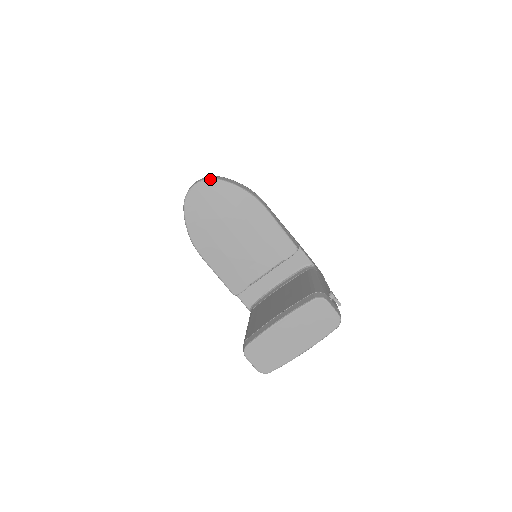
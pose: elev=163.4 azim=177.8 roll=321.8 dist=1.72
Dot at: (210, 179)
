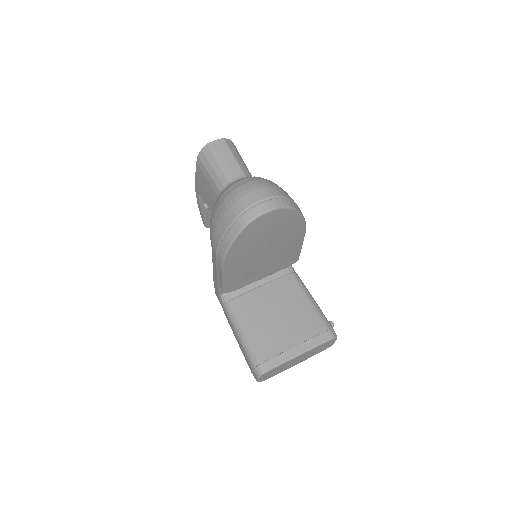
Dot at: (287, 208)
